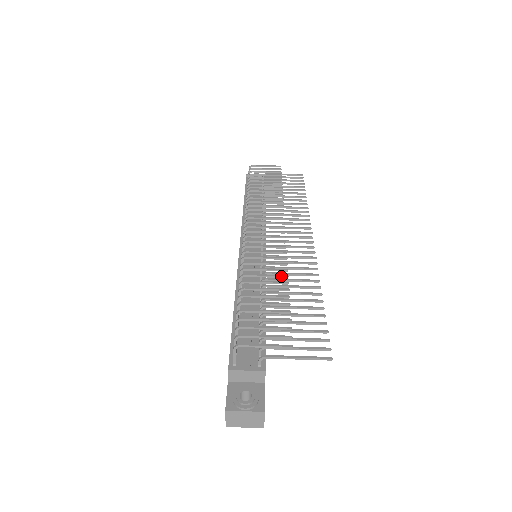
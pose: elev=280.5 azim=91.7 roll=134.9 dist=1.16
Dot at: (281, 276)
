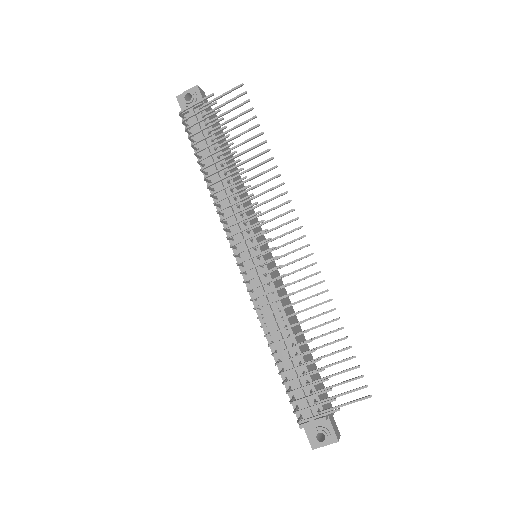
Dot at: (298, 324)
